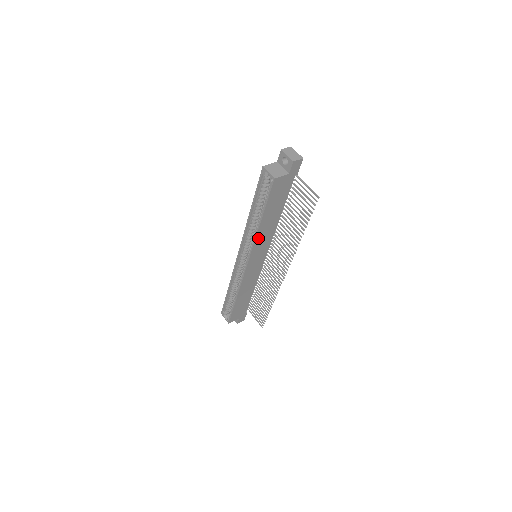
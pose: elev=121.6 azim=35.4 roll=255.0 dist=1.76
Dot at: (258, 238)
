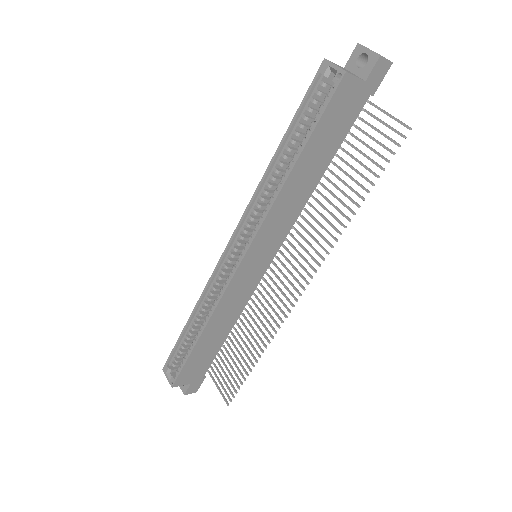
Dot at: (276, 207)
